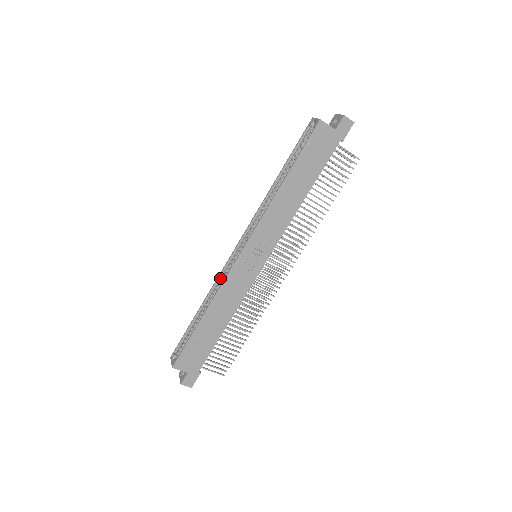
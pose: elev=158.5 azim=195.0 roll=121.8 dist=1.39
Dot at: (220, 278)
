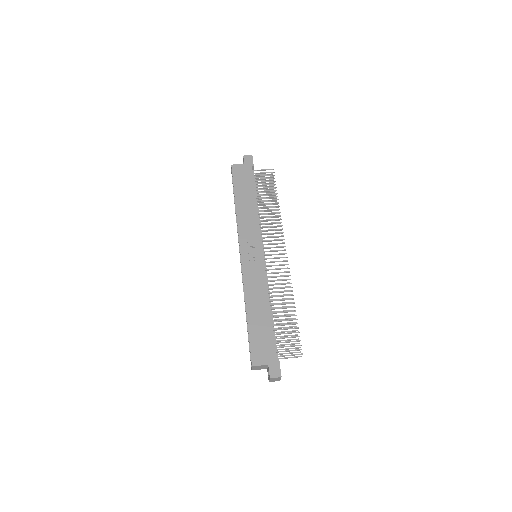
Dot at: occluded
